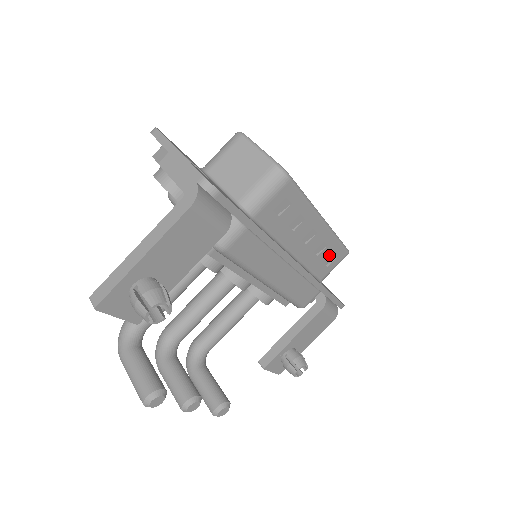
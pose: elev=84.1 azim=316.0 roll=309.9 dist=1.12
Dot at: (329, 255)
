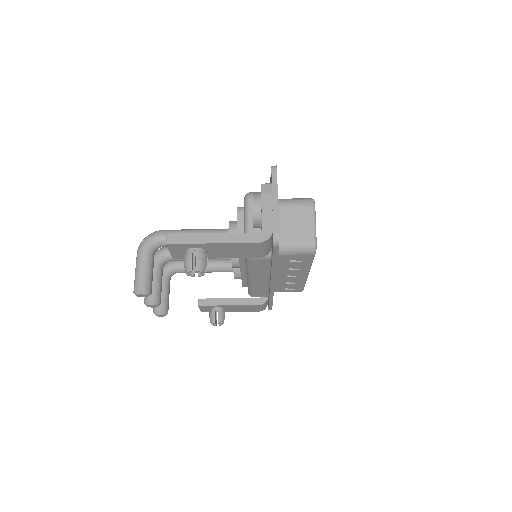
Dot at: (292, 286)
